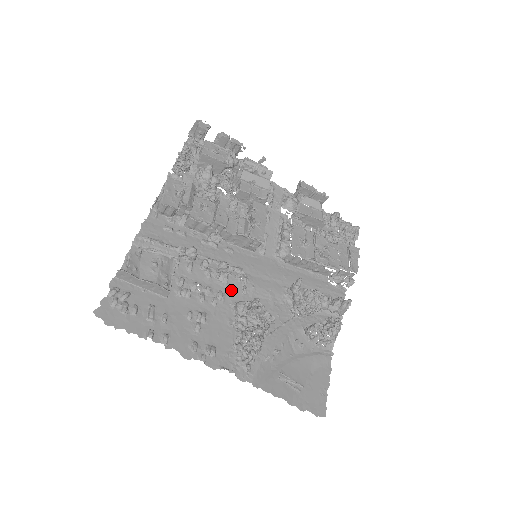
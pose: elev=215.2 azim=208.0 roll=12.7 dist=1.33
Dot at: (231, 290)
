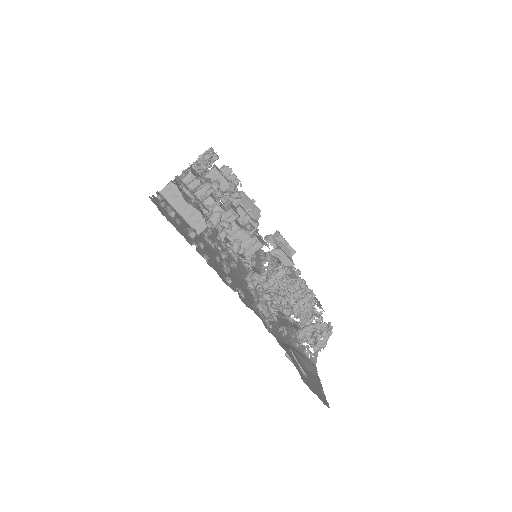
Dot at: (241, 268)
